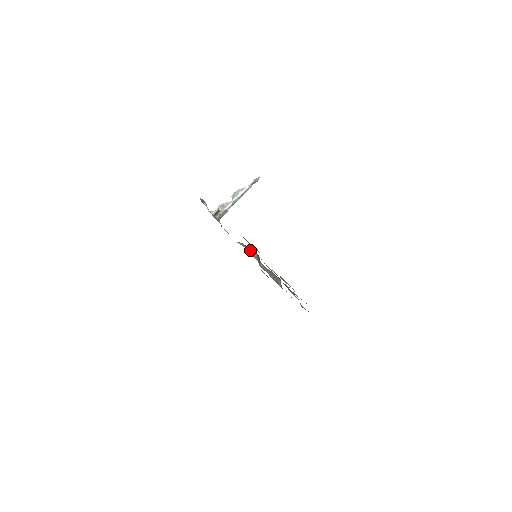
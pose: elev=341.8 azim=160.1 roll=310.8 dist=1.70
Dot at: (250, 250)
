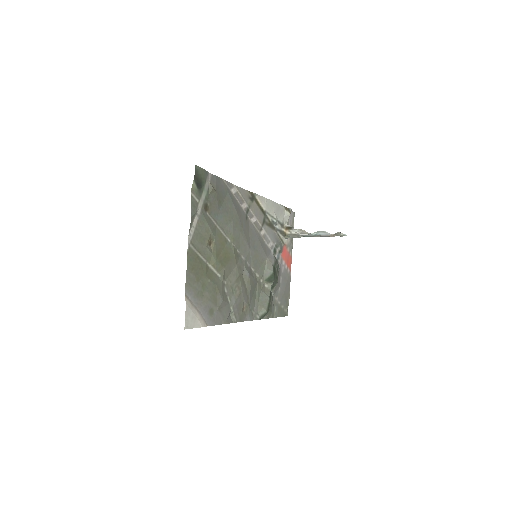
Dot at: (271, 265)
